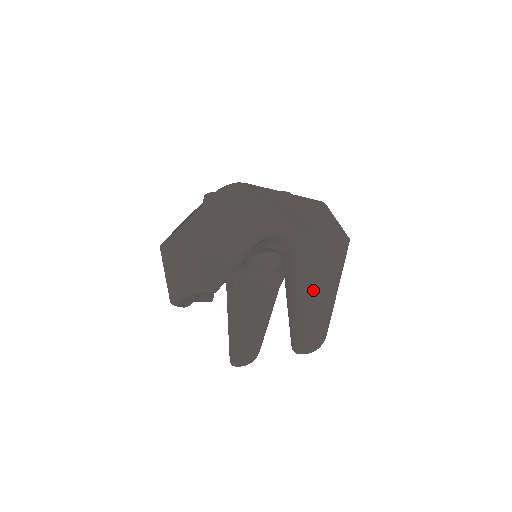
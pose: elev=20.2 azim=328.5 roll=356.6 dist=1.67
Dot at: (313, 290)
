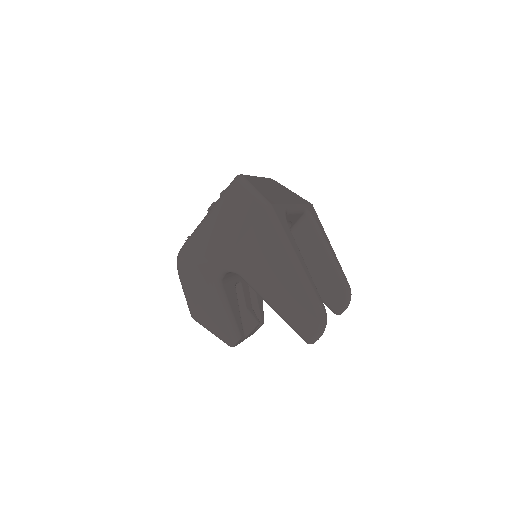
Dot at: (277, 291)
